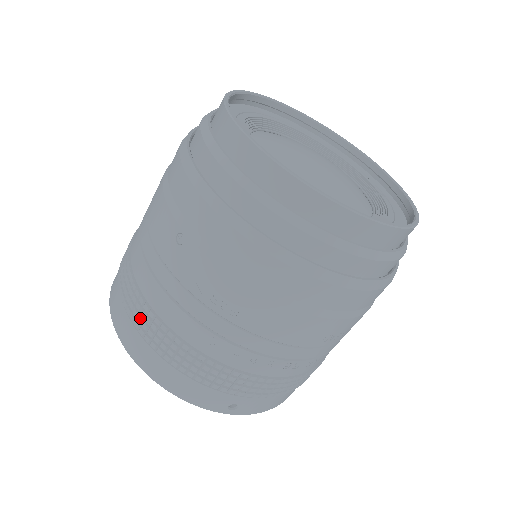
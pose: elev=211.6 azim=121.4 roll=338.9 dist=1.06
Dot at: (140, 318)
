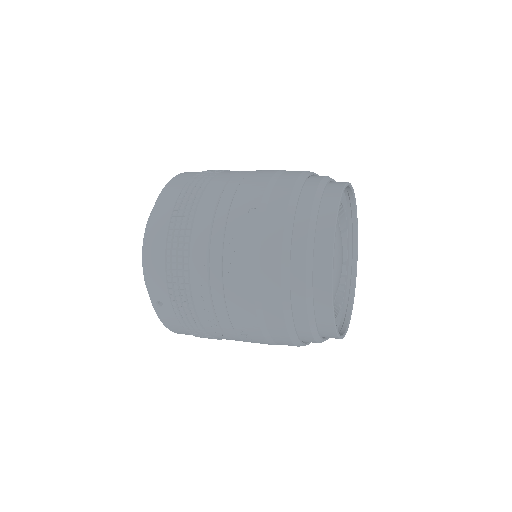
Dot at: (182, 213)
